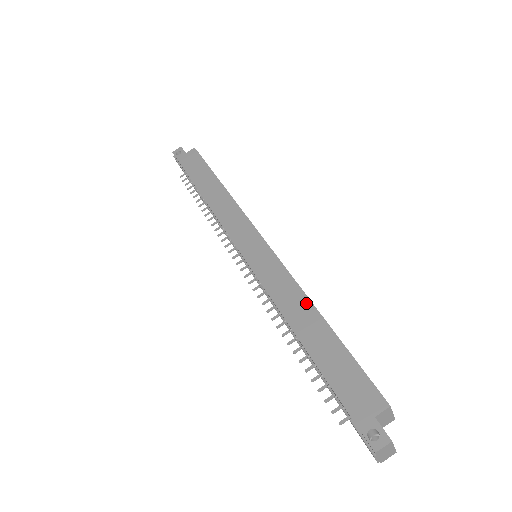
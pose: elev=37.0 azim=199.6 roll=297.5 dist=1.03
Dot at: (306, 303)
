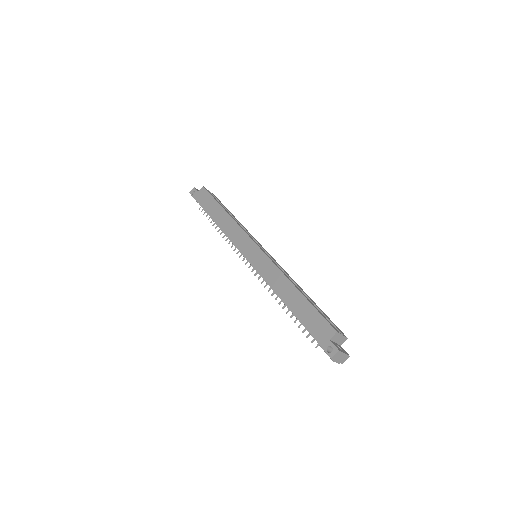
Dot at: (287, 282)
